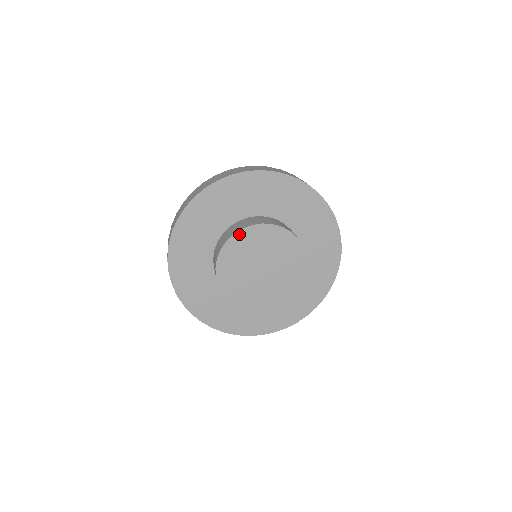
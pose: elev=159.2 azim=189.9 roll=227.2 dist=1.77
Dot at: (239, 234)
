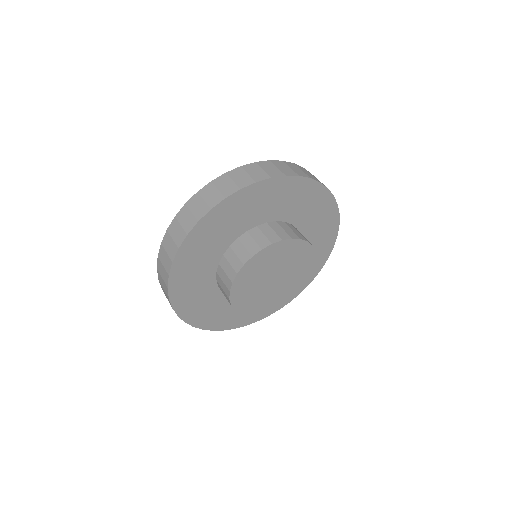
Dot at: (237, 279)
